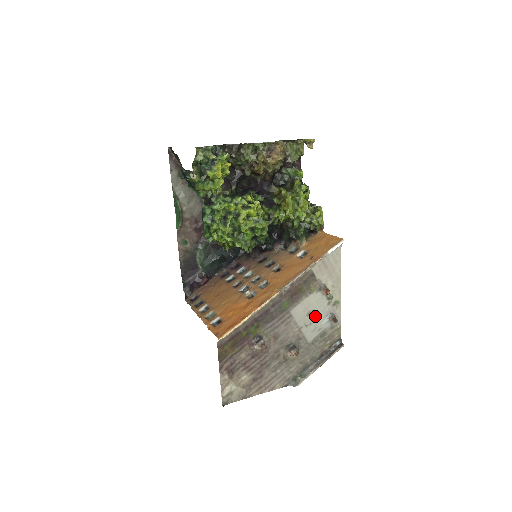
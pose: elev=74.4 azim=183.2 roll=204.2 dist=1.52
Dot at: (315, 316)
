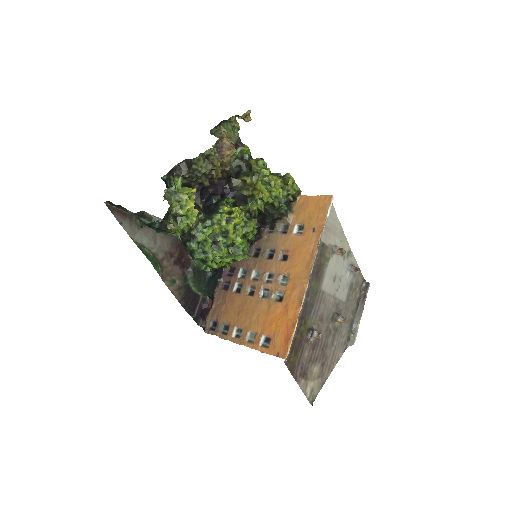
Dot at: (339, 277)
